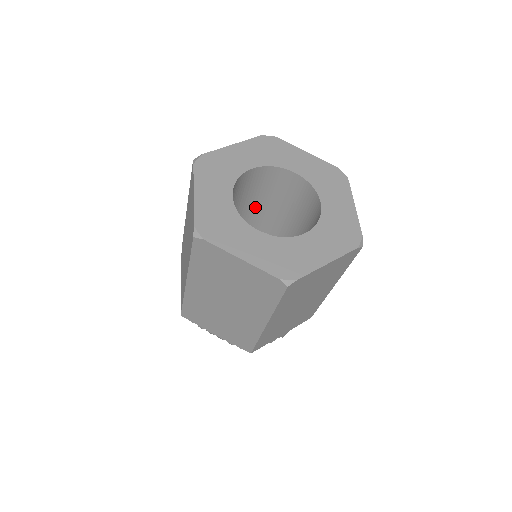
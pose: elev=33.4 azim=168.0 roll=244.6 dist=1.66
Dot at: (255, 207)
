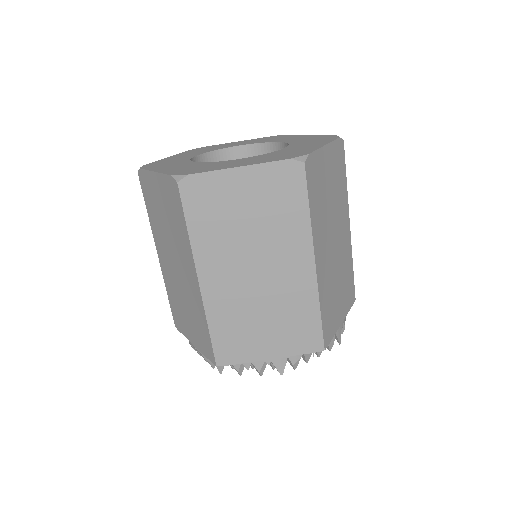
Dot at: occluded
